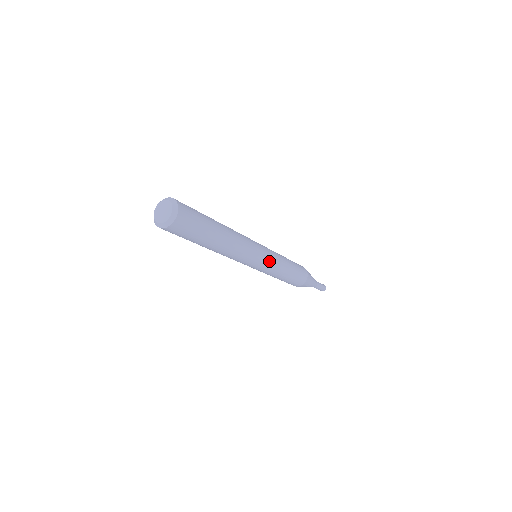
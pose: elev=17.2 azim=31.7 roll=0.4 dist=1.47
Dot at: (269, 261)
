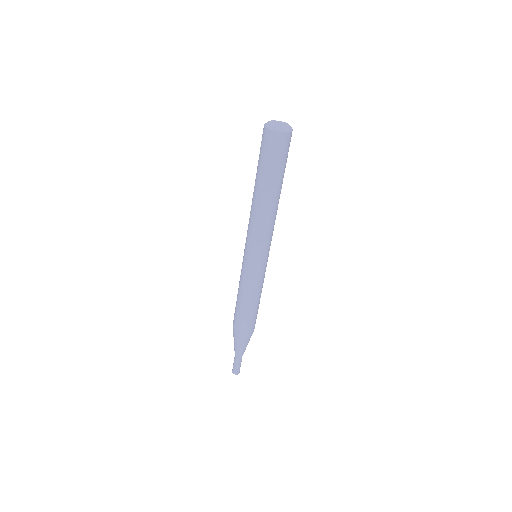
Dot at: occluded
